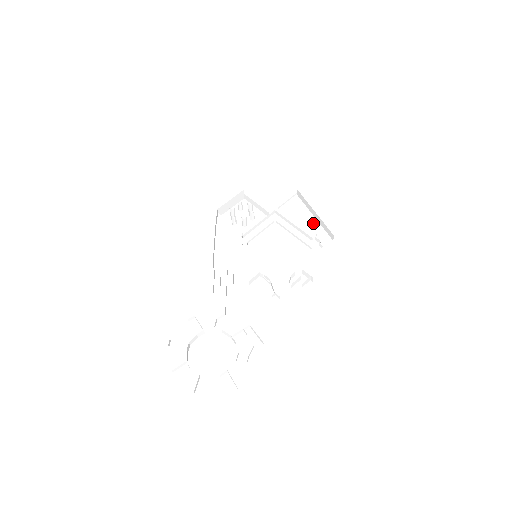
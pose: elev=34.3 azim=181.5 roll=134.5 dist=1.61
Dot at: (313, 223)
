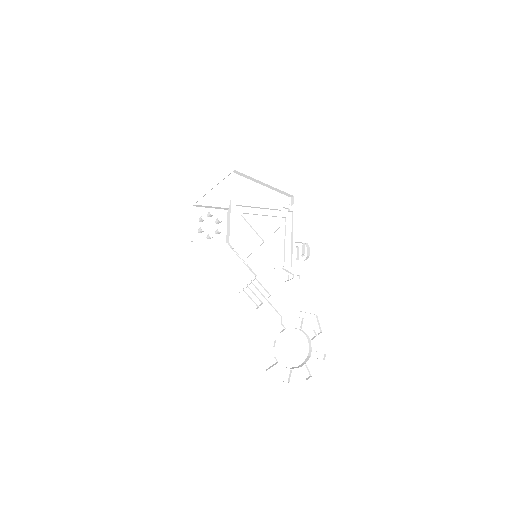
Dot at: (267, 192)
